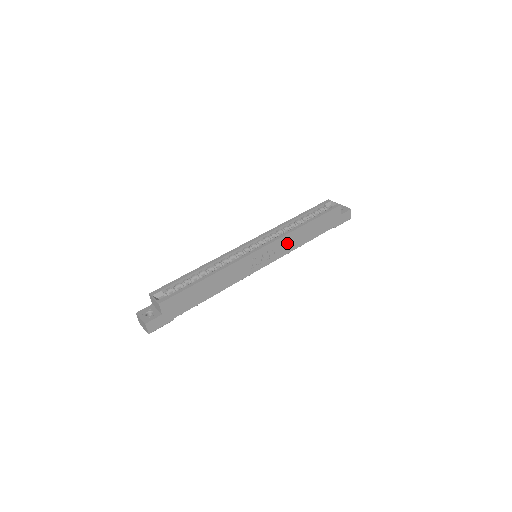
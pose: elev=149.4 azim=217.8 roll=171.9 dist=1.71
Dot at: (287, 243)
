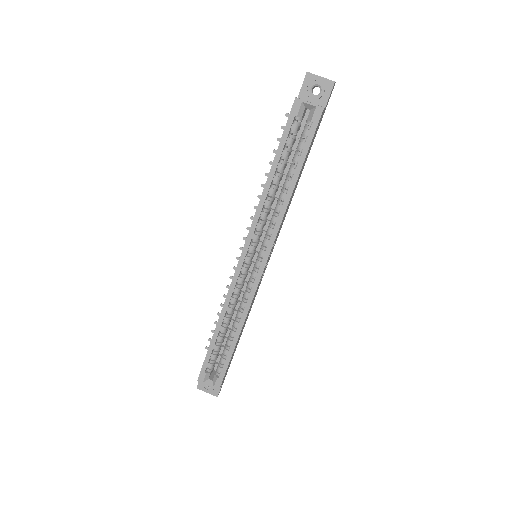
Dot at: (283, 220)
